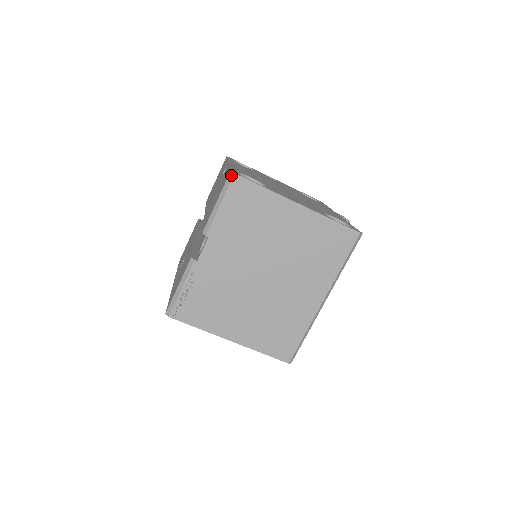
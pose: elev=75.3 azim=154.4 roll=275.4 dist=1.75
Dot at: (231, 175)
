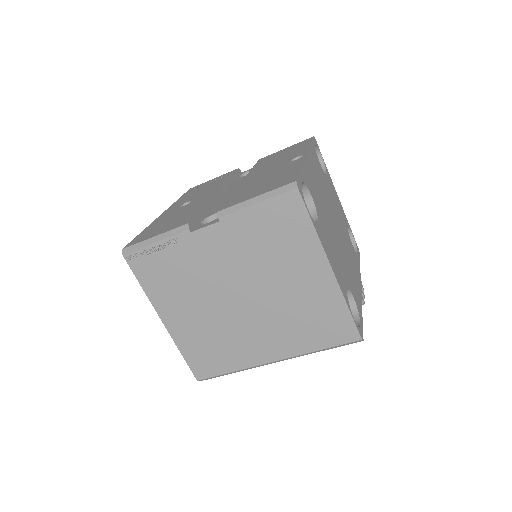
Dot at: (293, 185)
